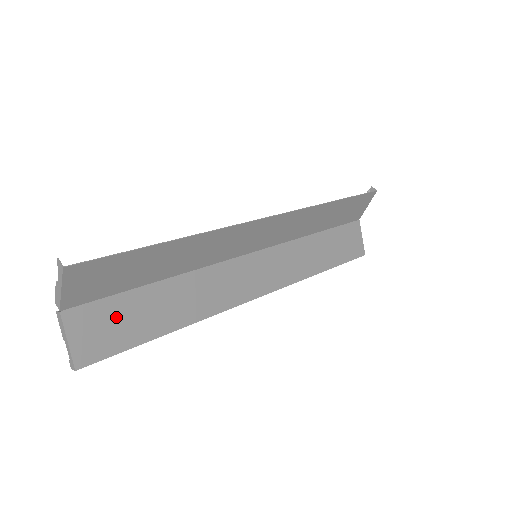
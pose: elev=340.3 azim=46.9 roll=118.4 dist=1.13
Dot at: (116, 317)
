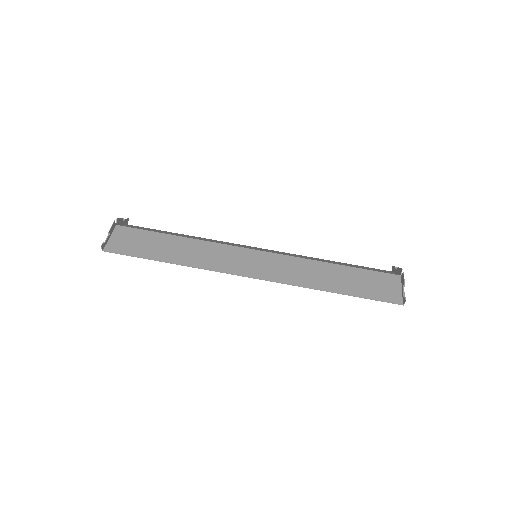
Dot at: occluded
